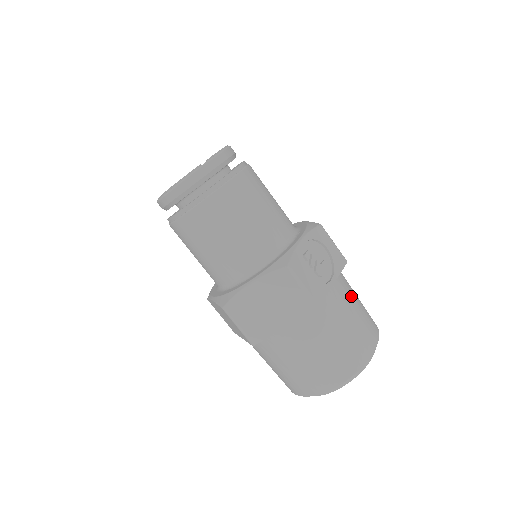
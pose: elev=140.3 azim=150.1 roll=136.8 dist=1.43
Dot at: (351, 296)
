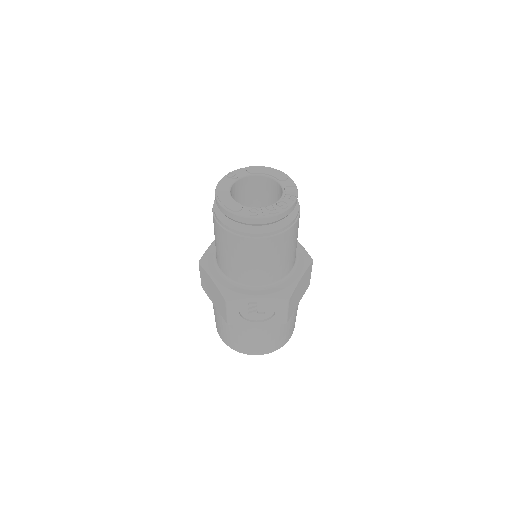
Dot at: (269, 332)
